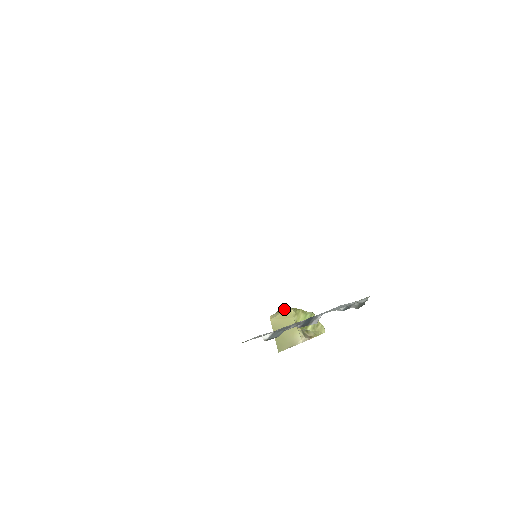
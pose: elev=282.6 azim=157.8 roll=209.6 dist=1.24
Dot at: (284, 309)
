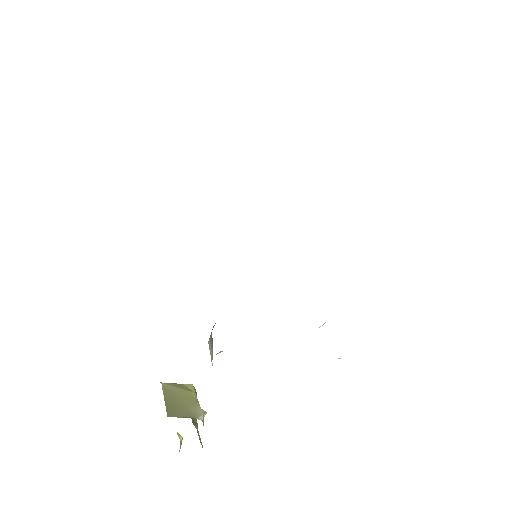
Dot at: occluded
